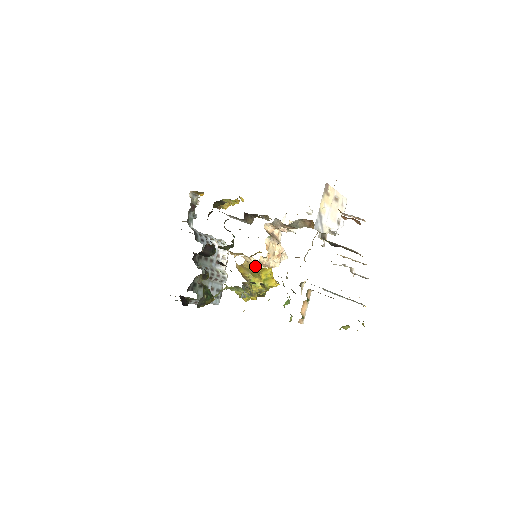
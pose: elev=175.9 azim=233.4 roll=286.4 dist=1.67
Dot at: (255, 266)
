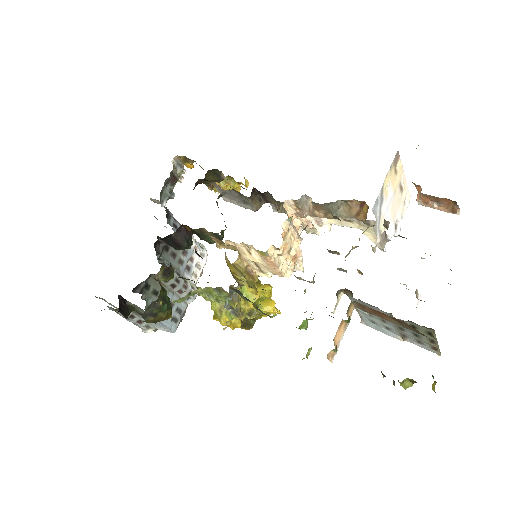
Dot at: (251, 271)
